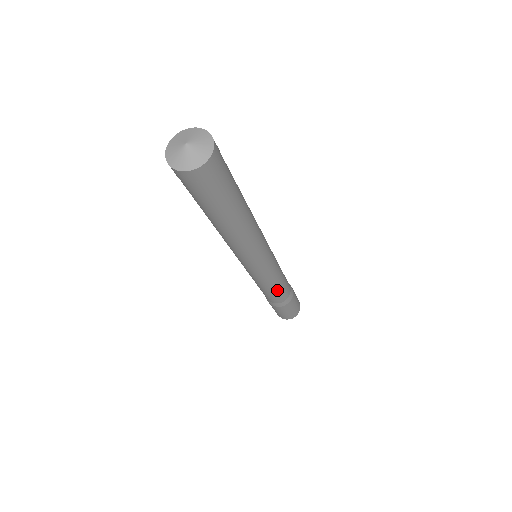
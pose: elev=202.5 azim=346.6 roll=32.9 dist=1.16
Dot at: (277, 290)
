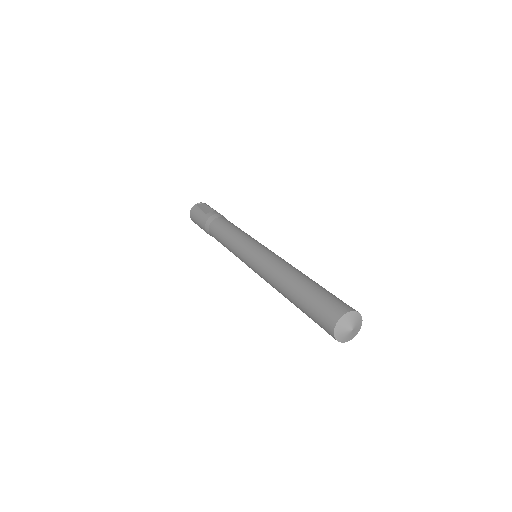
Dot at: occluded
